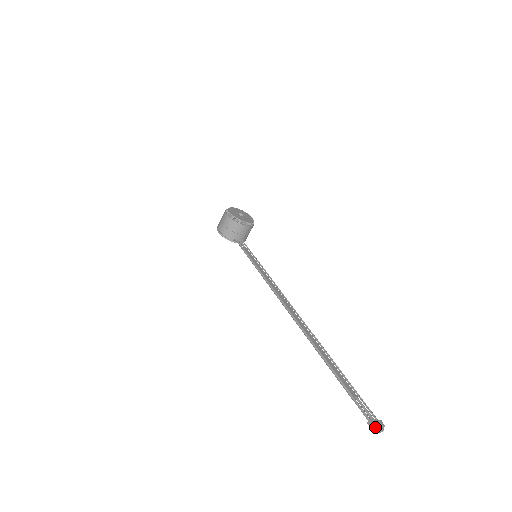
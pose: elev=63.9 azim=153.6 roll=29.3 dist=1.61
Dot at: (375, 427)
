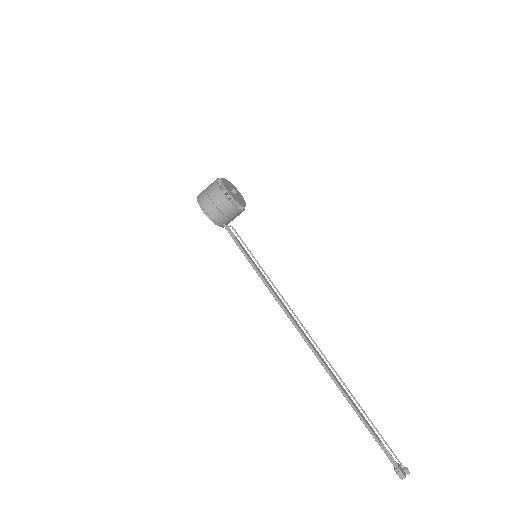
Dot at: (404, 475)
